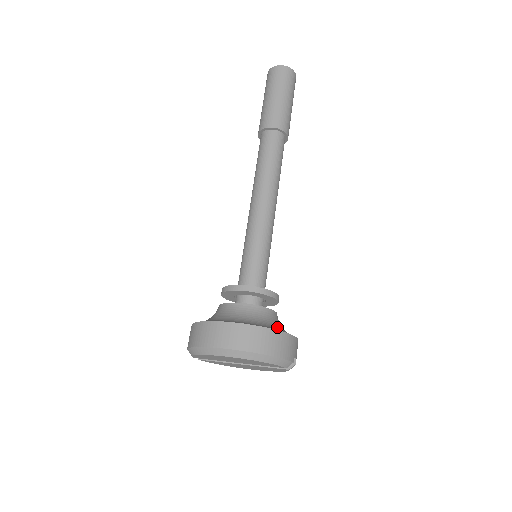
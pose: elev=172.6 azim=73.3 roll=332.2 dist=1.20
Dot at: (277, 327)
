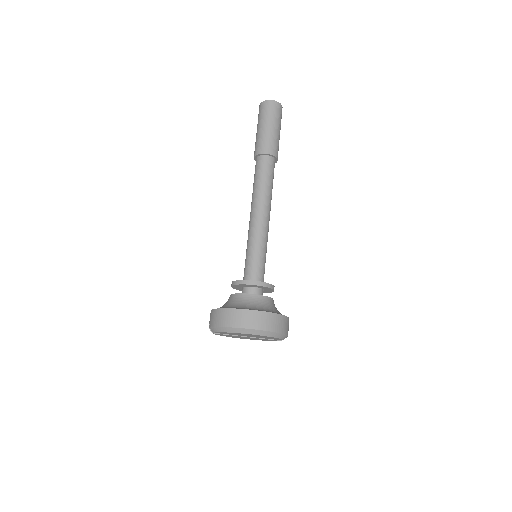
Dot at: occluded
